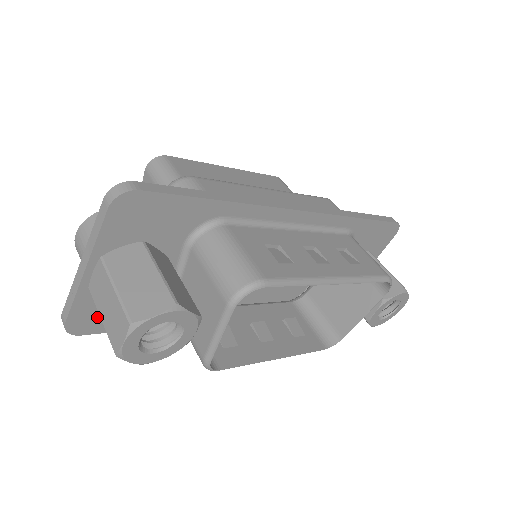
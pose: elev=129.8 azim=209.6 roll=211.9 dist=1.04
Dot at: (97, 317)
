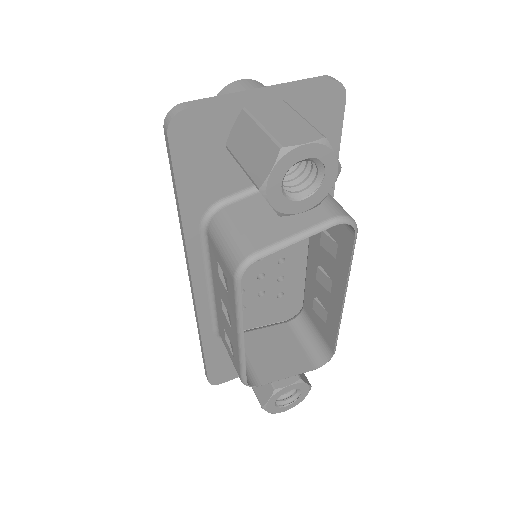
Dot at: (197, 139)
